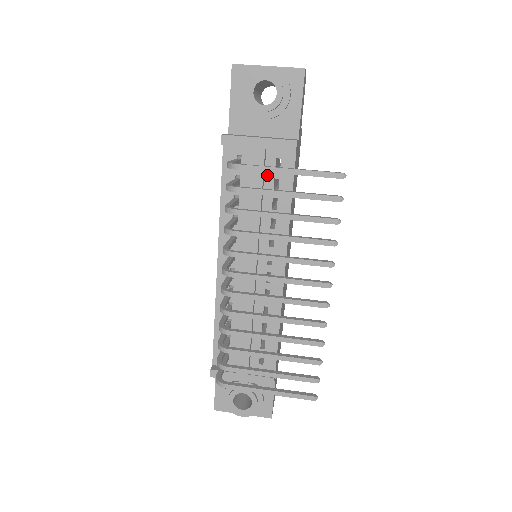
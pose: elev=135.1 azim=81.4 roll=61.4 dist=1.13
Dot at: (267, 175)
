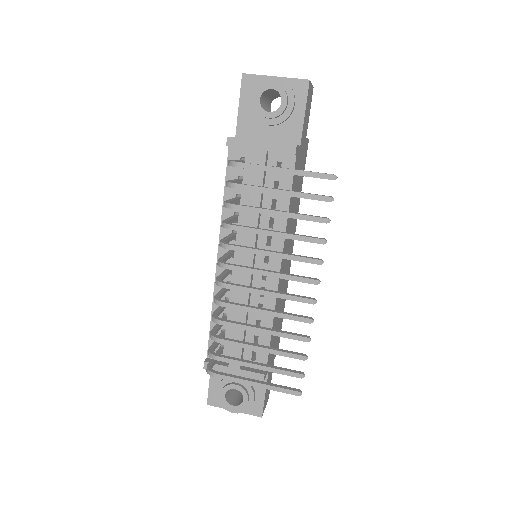
Dot at: (268, 177)
